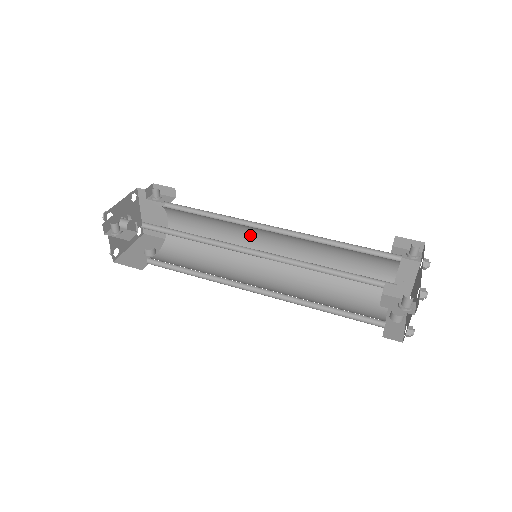
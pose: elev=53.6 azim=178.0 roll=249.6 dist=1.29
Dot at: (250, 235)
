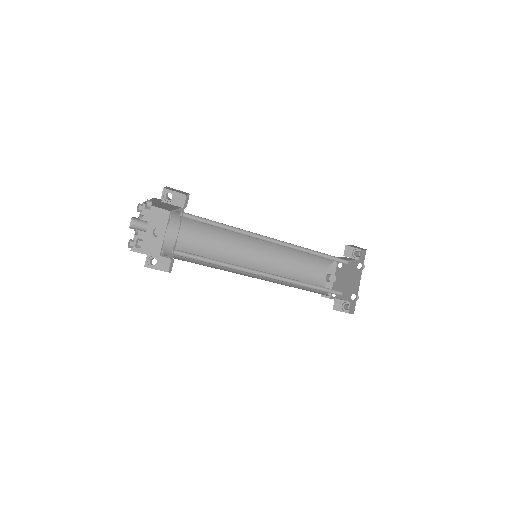
Dot at: occluded
